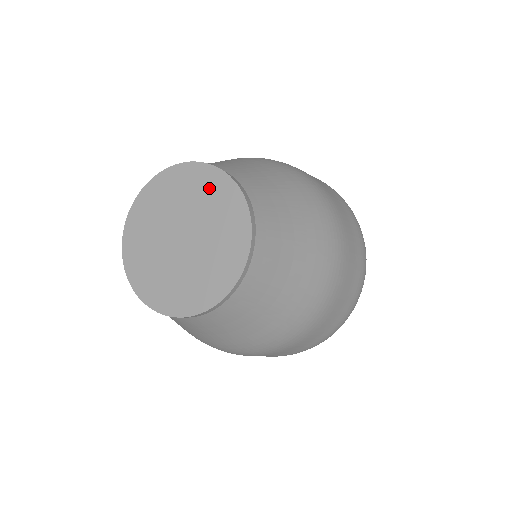
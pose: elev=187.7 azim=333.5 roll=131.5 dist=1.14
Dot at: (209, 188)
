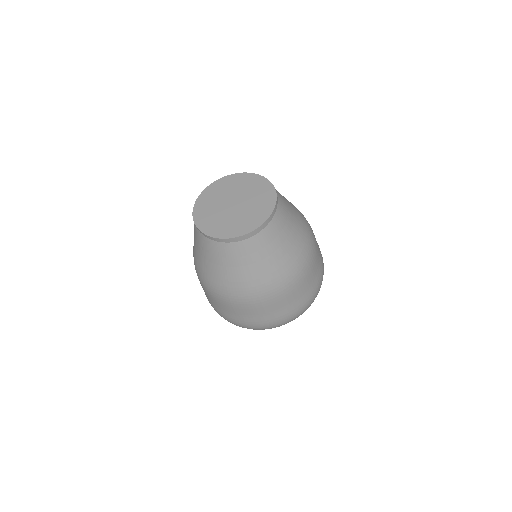
Dot at: (230, 183)
